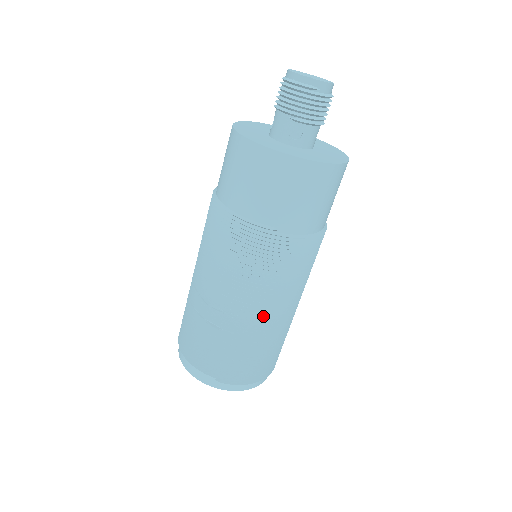
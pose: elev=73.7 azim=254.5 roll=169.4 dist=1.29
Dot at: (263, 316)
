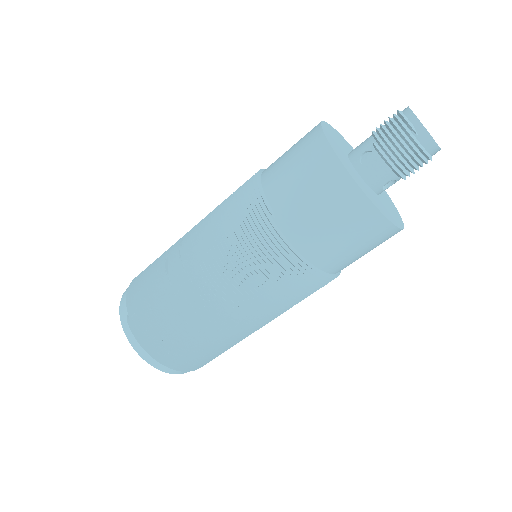
Dot at: (203, 292)
